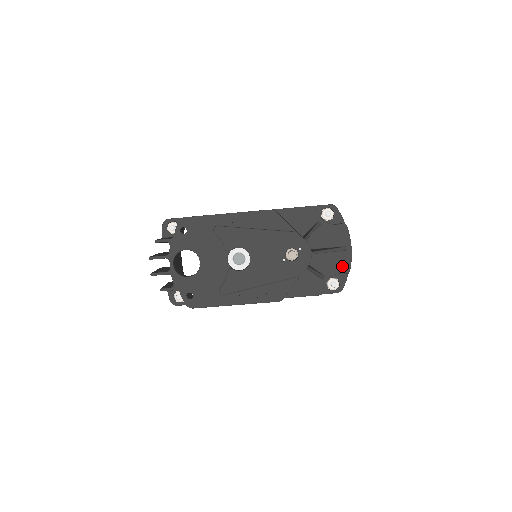
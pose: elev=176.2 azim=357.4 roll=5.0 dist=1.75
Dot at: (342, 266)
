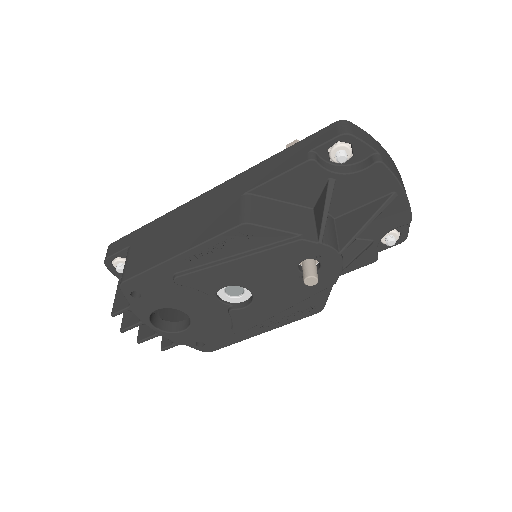
Dot at: (396, 219)
